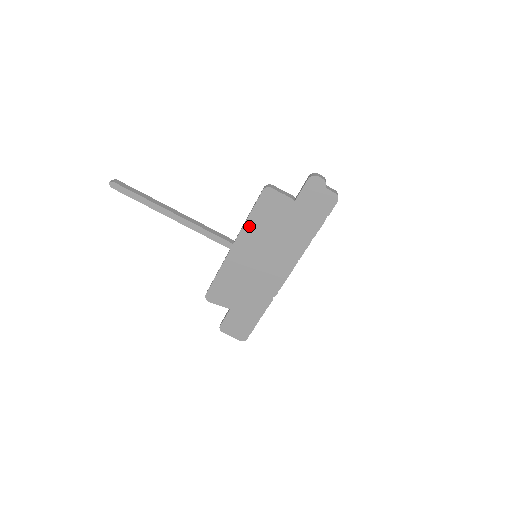
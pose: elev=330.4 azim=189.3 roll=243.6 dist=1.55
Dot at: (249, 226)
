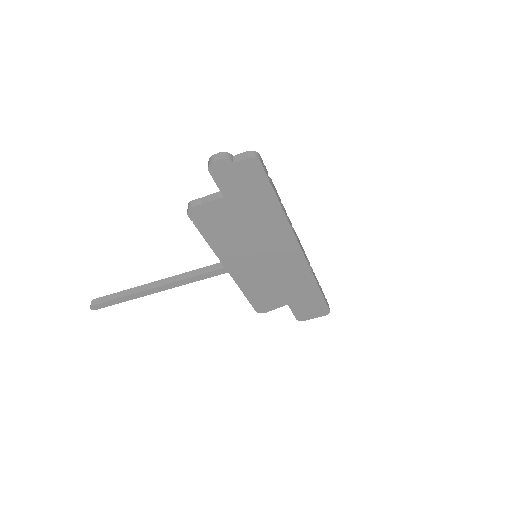
Dot at: (217, 247)
